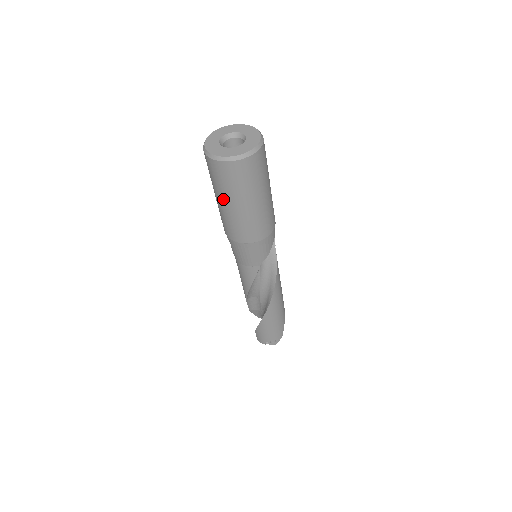
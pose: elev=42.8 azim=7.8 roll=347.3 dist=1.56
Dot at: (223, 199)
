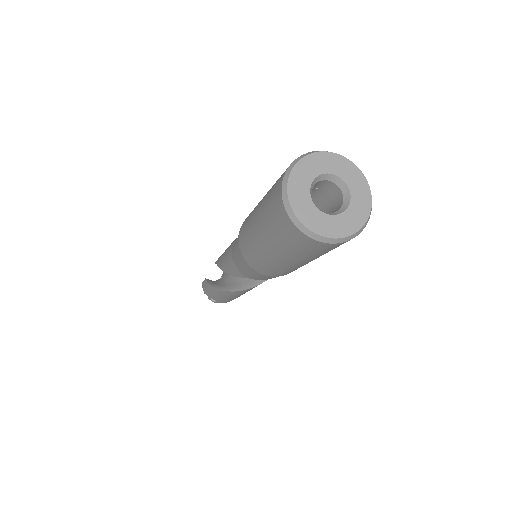
Dot at: (261, 228)
